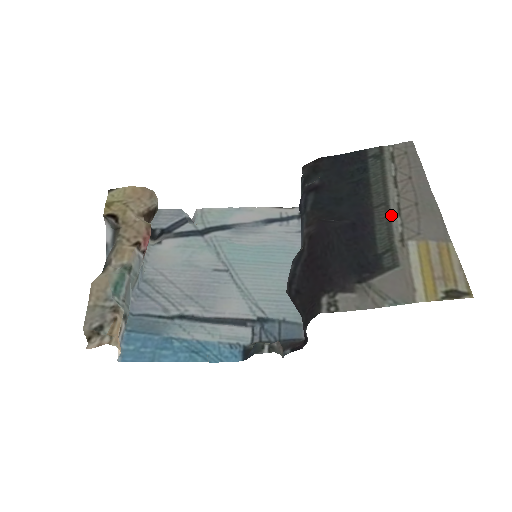
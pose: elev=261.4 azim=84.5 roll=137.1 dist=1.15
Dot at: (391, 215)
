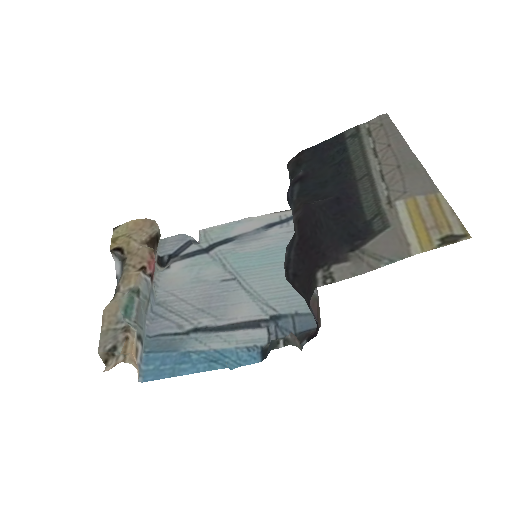
Dot at: (375, 183)
